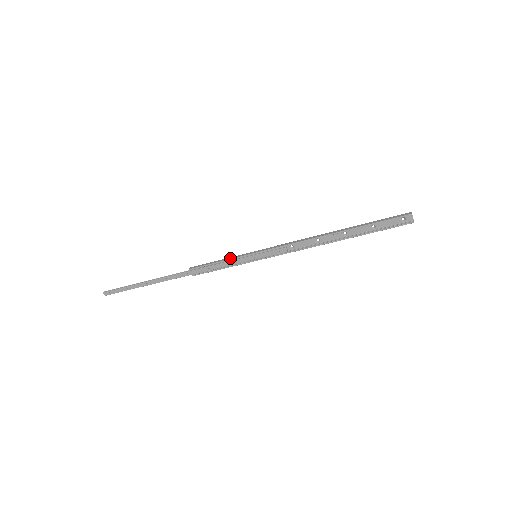
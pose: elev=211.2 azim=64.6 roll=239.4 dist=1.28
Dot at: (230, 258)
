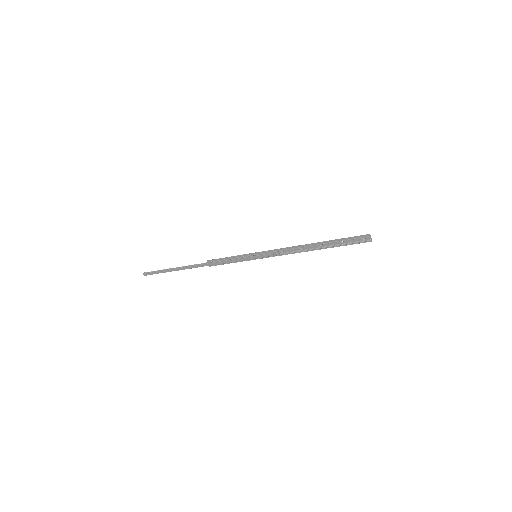
Dot at: (237, 257)
